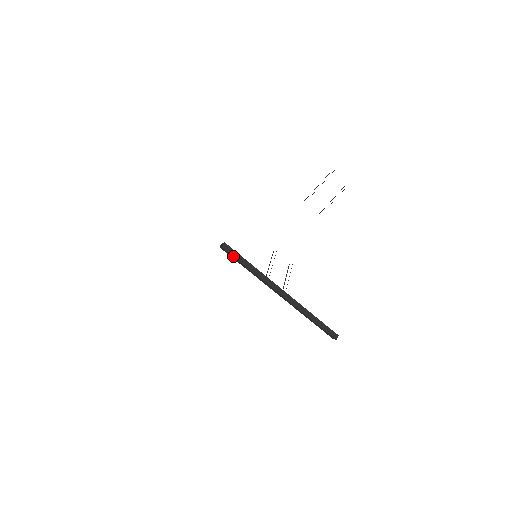
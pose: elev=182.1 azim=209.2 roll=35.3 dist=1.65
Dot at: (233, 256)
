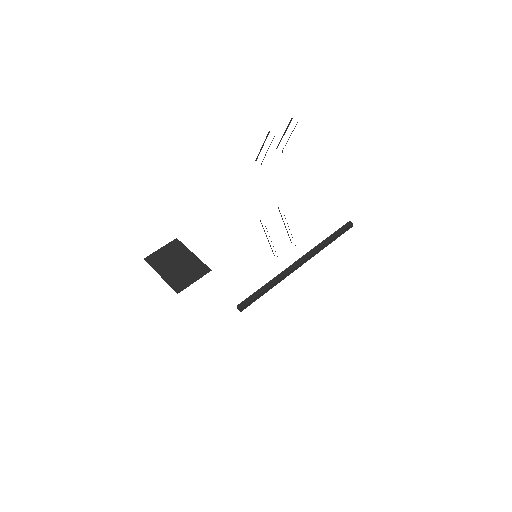
Dot at: occluded
